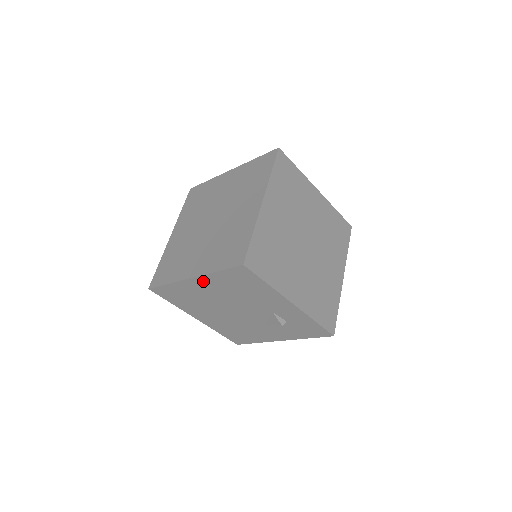
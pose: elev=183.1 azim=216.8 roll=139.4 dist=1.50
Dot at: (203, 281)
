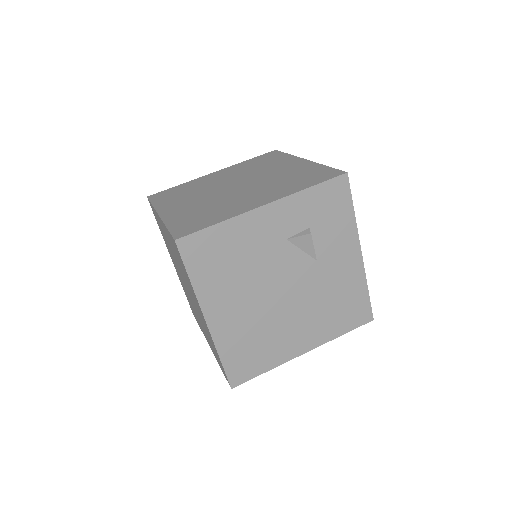
Dot at: (212, 307)
